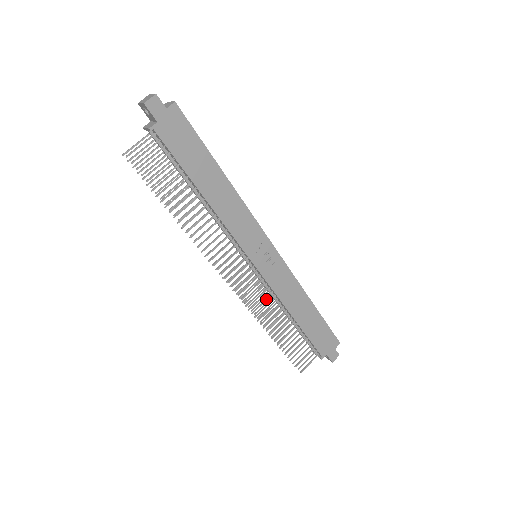
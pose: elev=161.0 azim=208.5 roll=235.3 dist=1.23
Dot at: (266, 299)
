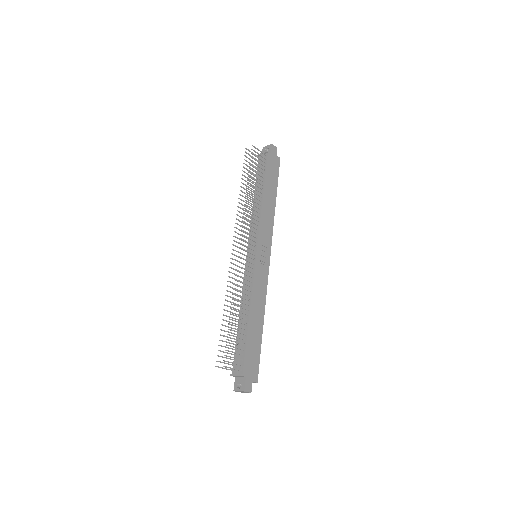
Dot at: (239, 290)
